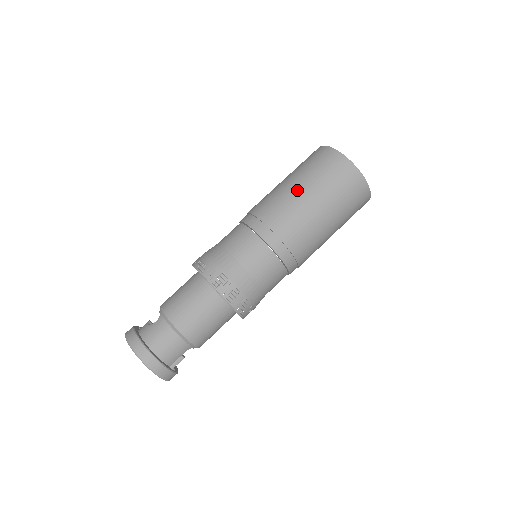
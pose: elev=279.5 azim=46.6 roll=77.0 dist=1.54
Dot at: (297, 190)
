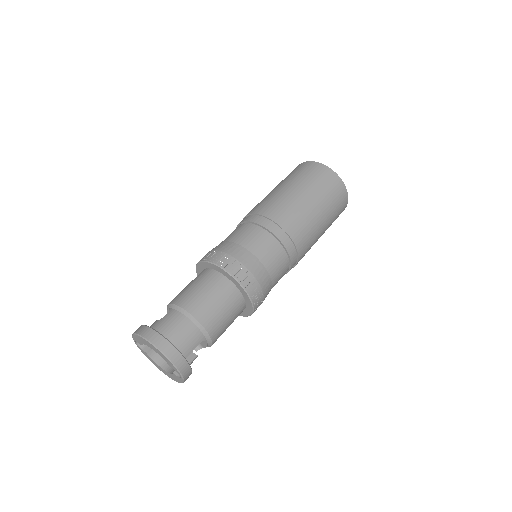
Dot at: (286, 190)
